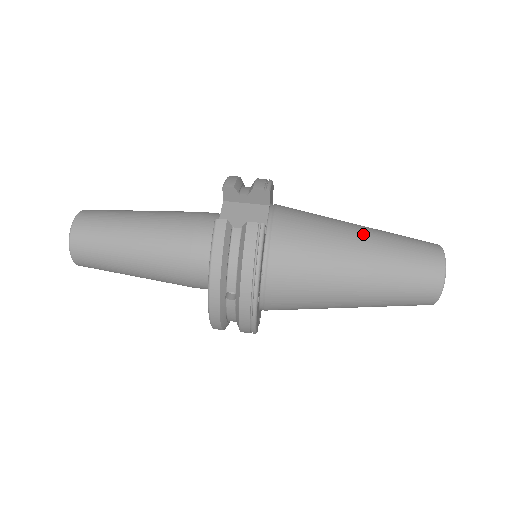
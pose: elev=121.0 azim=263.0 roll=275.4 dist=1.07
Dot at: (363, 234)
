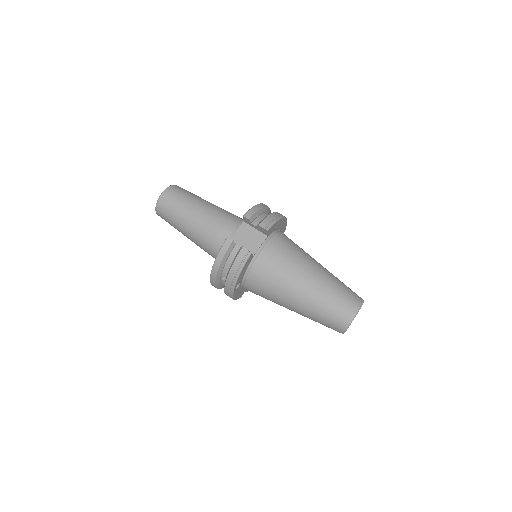
Dot at: (315, 277)
